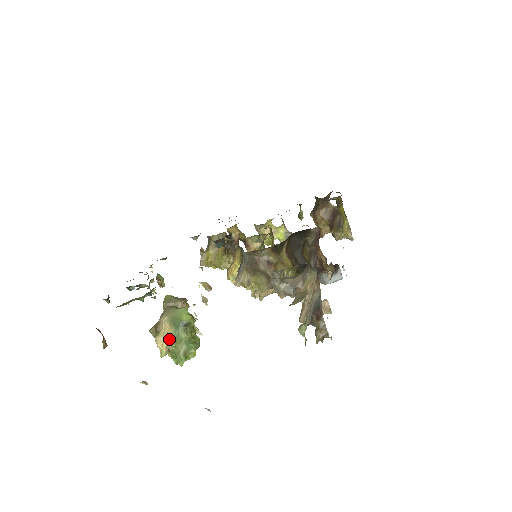
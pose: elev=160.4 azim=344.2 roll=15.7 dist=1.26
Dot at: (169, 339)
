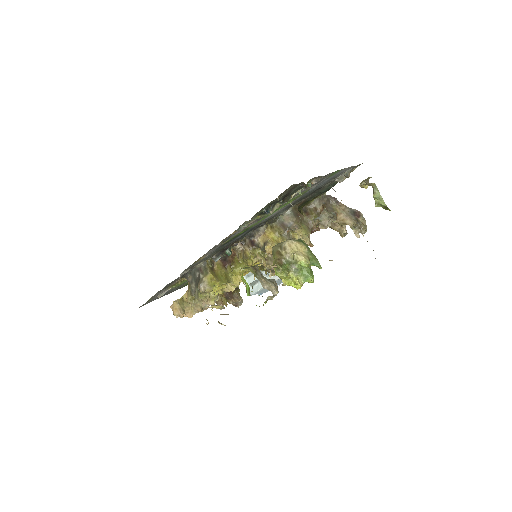
Dot at: (305, 249)
